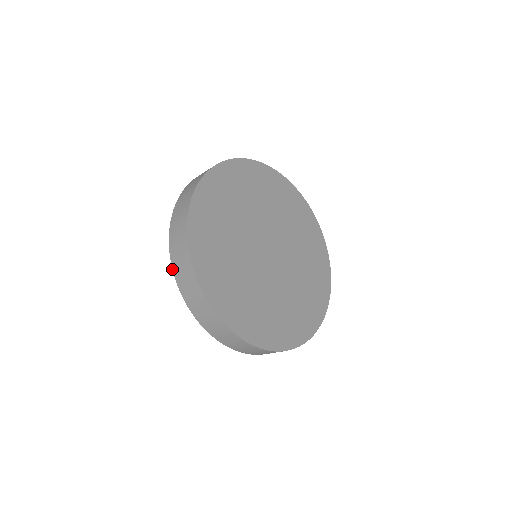
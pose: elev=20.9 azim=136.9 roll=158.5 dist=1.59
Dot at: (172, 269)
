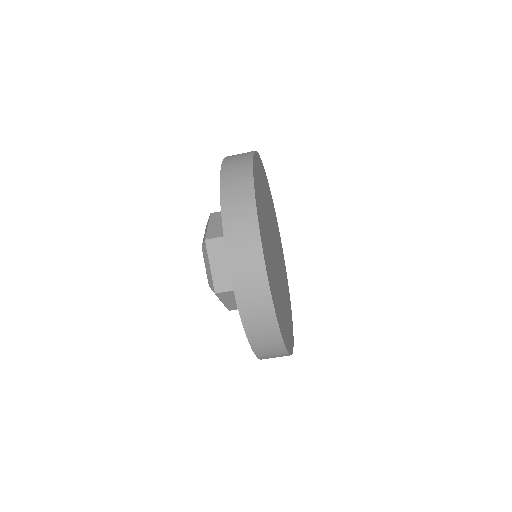
Dot at: occluded
